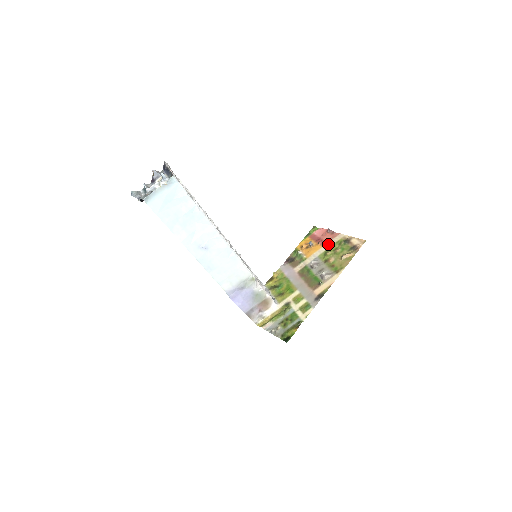
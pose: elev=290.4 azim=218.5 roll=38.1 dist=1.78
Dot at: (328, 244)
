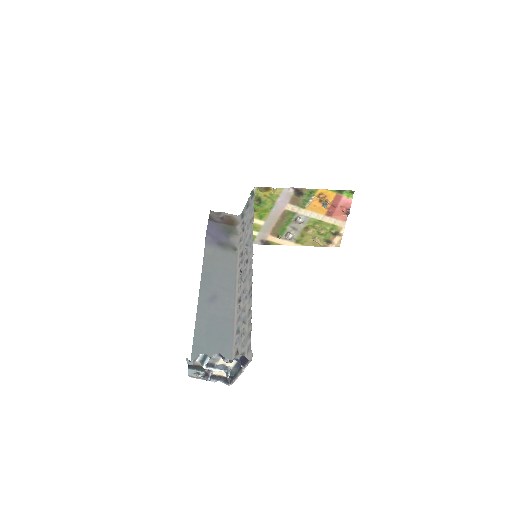
Dot at: (329, 219)
